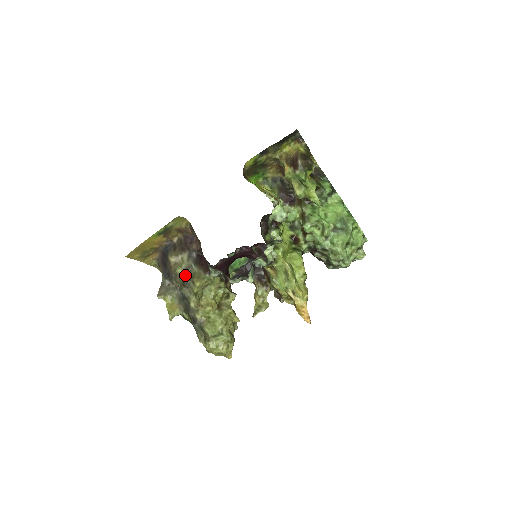
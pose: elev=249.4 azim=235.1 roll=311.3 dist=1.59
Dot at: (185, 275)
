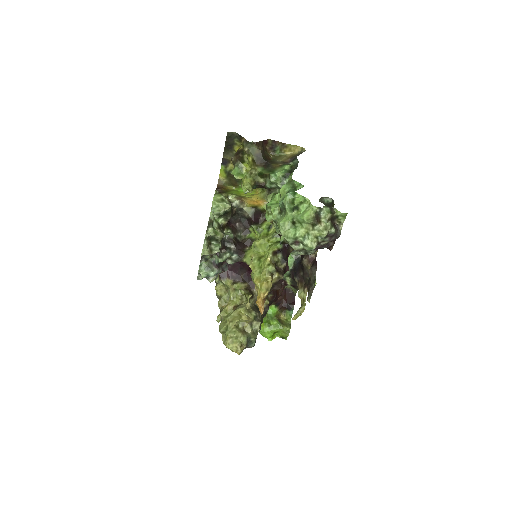
Dot at: occluded
